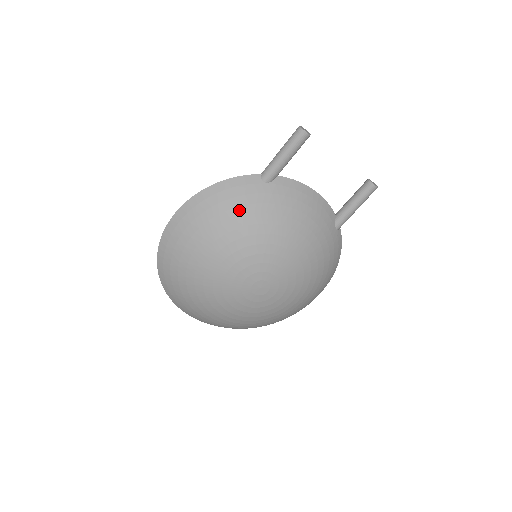
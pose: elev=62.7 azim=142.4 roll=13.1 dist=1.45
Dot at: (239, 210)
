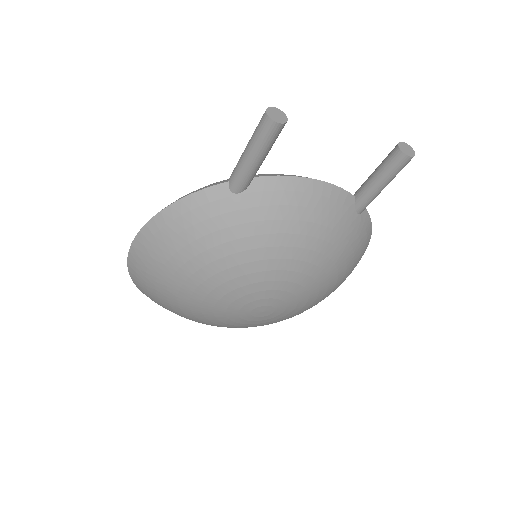
Dot at: (207, 240)
